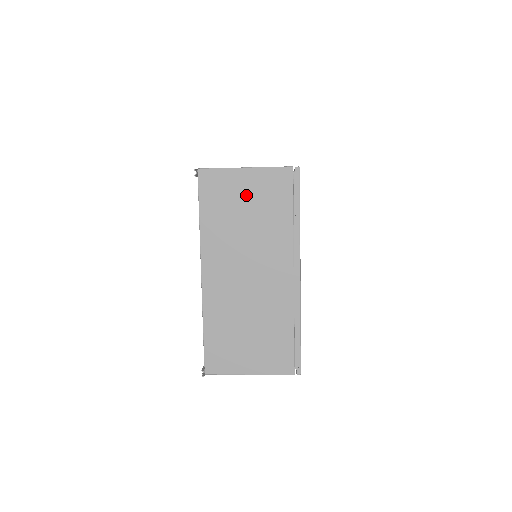
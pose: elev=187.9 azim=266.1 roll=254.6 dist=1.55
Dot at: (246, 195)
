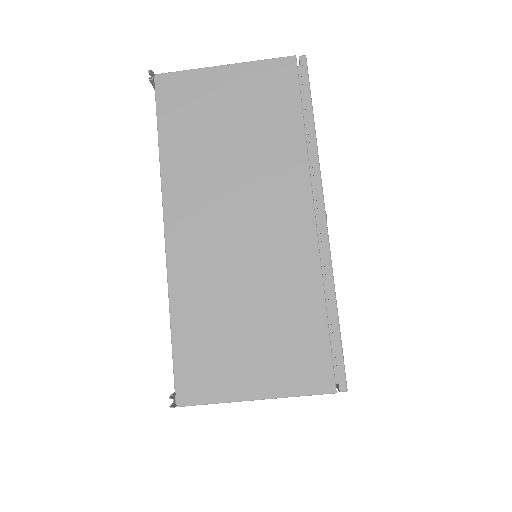
Dot at: (228, 103)
